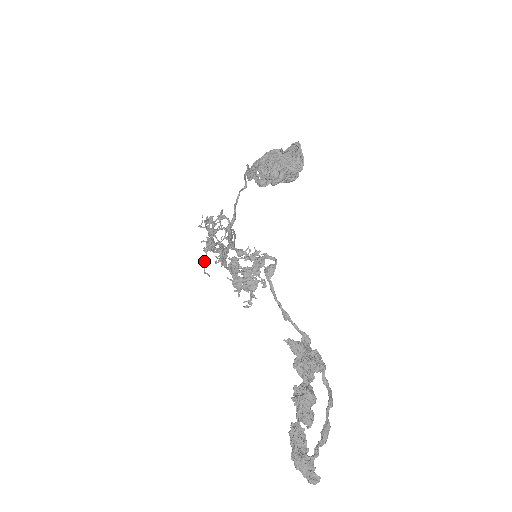
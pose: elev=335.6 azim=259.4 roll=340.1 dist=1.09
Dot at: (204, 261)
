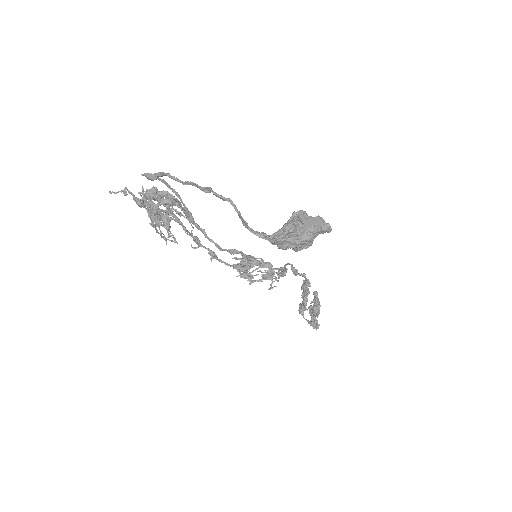
Dot at: (156, 231)
